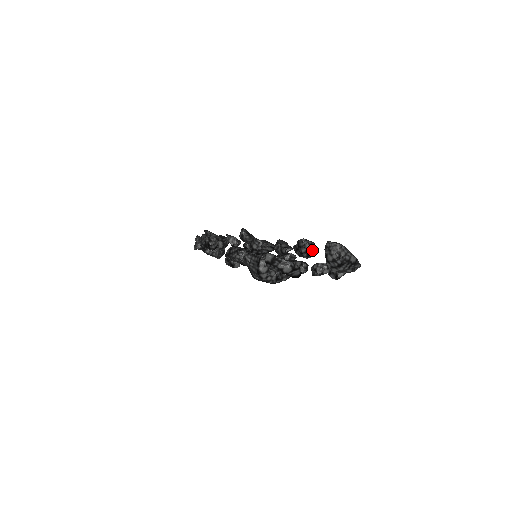
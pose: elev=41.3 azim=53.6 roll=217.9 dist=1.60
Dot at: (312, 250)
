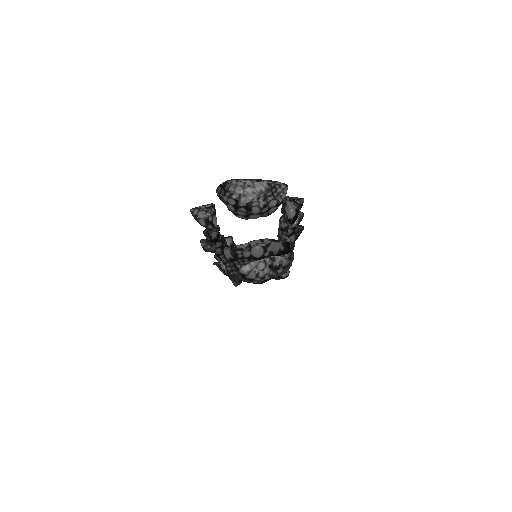
Dot at: (212, 214)
